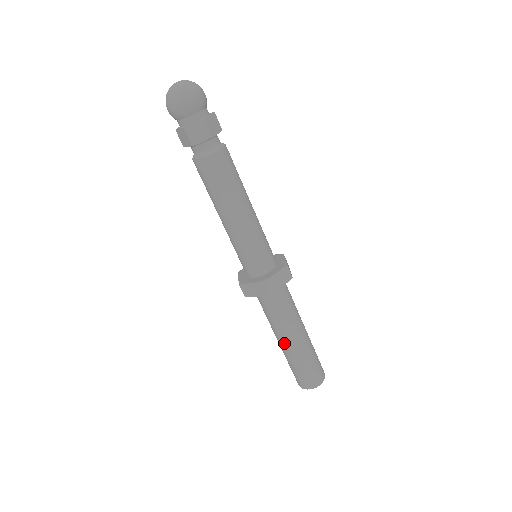
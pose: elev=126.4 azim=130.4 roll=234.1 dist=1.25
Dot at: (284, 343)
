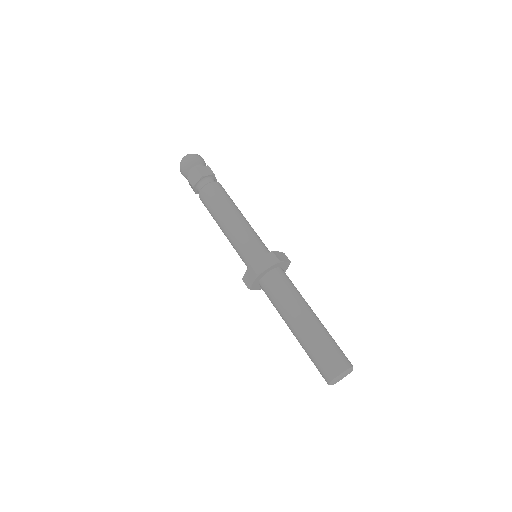
Dot at: (302, 320)
